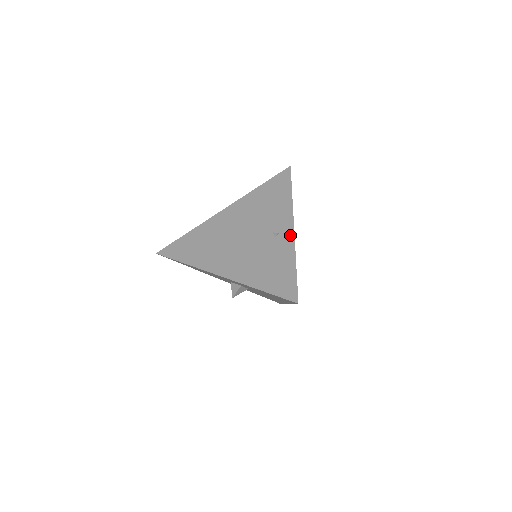
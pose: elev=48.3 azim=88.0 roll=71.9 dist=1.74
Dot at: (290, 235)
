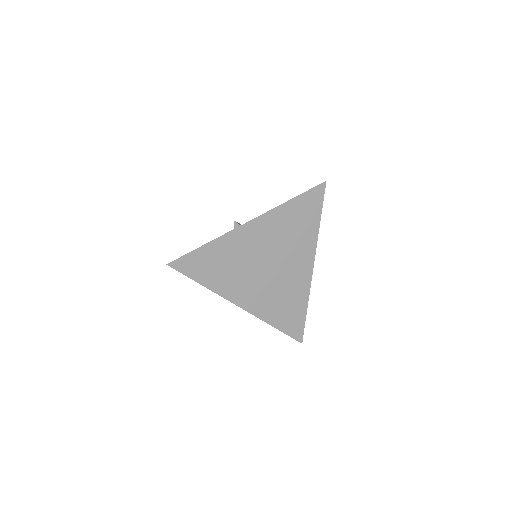
Dot at: (309, 275)
